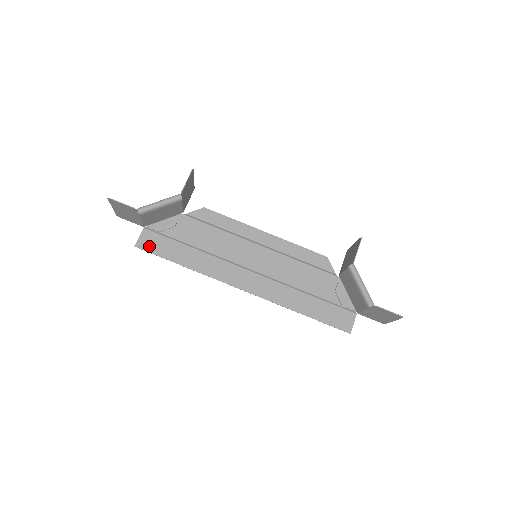
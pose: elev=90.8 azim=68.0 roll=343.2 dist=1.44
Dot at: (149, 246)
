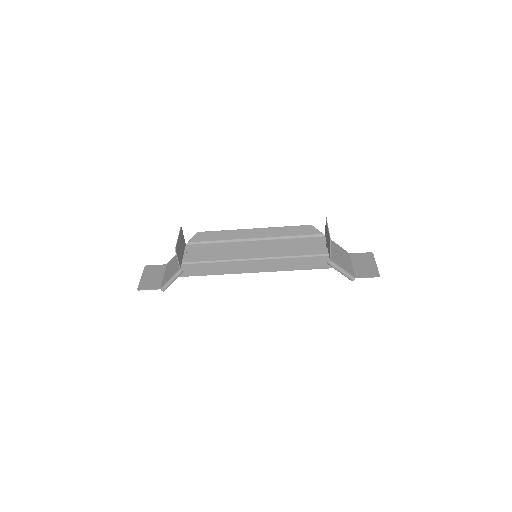
Dot at: occluded
